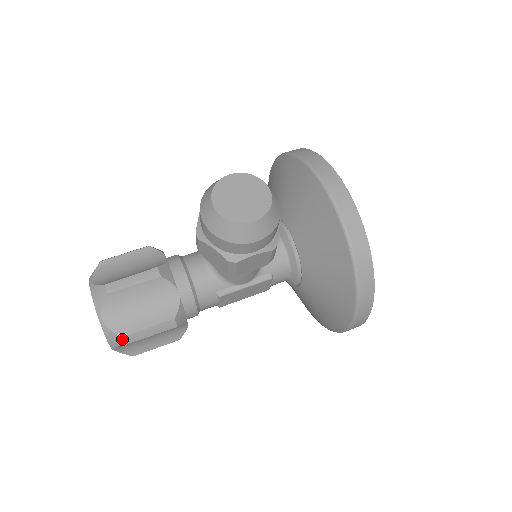
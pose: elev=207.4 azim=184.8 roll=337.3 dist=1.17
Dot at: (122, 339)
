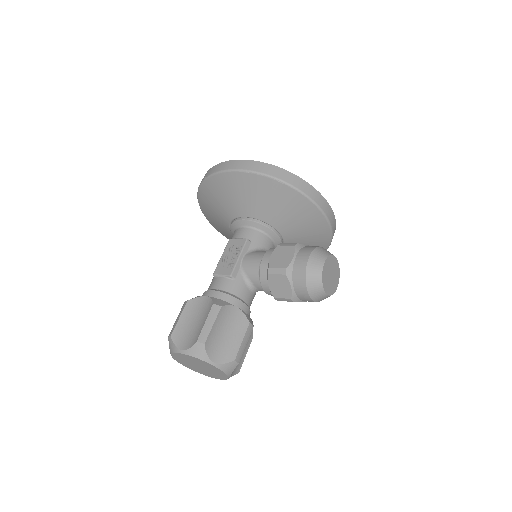
Dot at: (237, 373)
